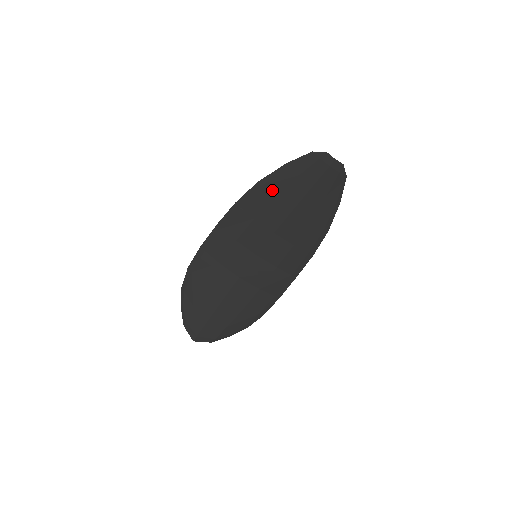
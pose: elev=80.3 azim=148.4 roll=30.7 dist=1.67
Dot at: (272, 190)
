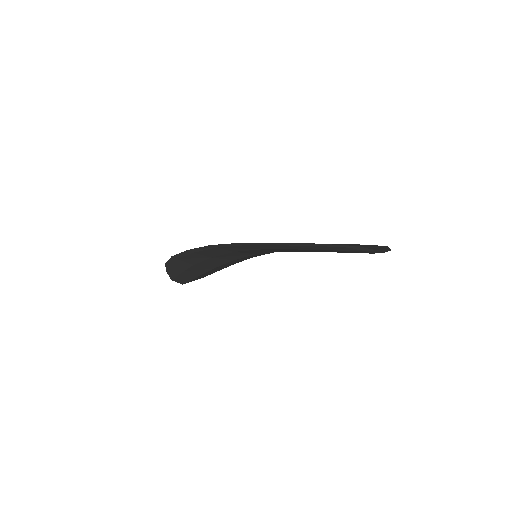
Dot at: (290, 248)
